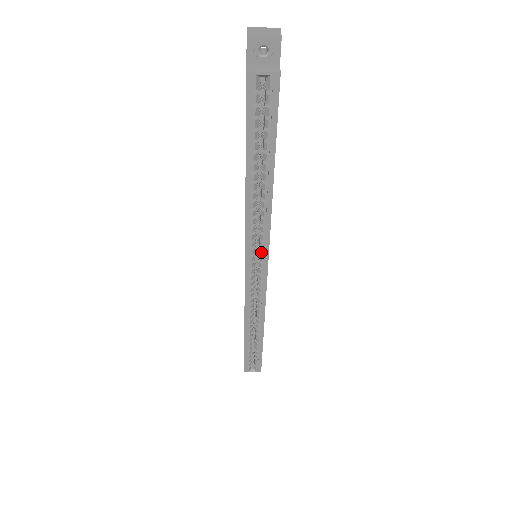
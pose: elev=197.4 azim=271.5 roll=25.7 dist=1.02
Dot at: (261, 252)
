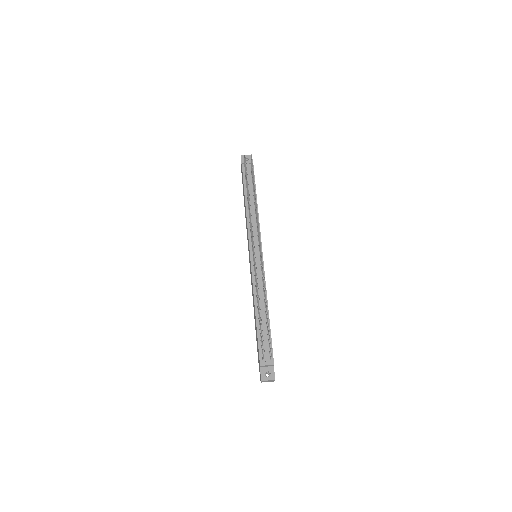
Dot at: occluded
